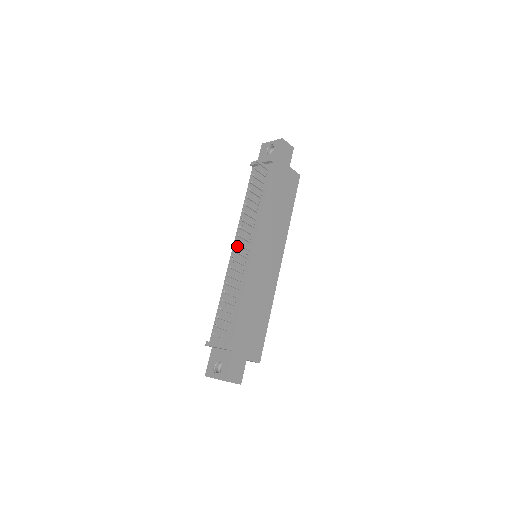
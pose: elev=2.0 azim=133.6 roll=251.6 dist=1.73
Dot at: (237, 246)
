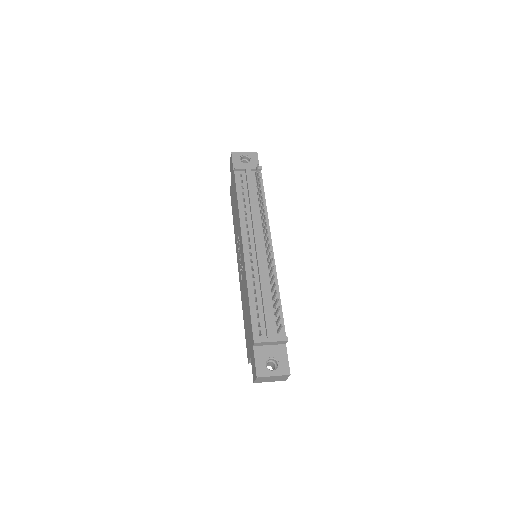
Dot at: (249, 243)
